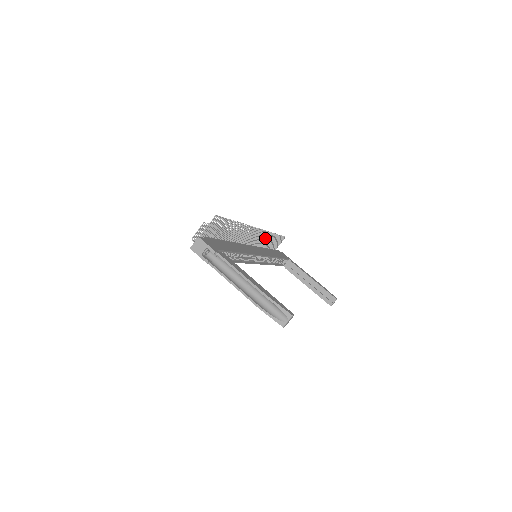
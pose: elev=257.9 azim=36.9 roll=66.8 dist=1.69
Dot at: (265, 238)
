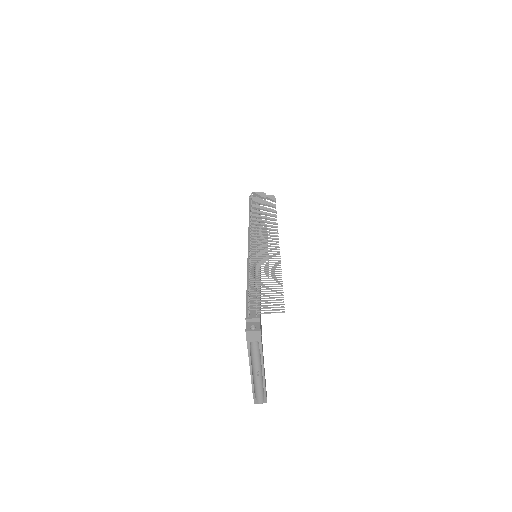
Dot at: (269, 221)
